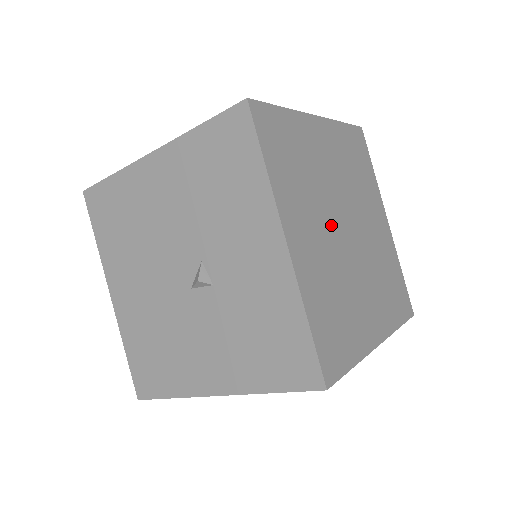
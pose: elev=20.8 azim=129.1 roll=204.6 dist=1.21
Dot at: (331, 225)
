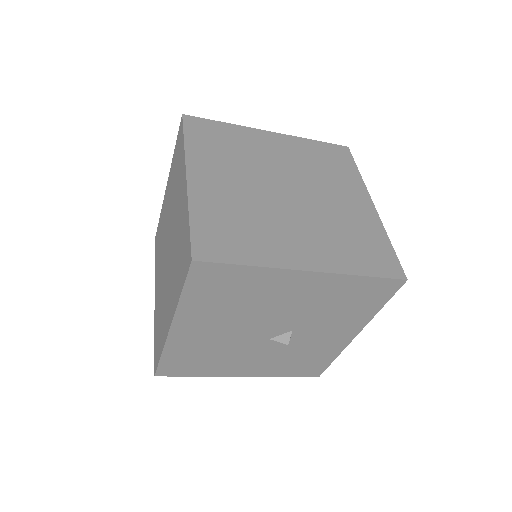
Dot at: occluded
